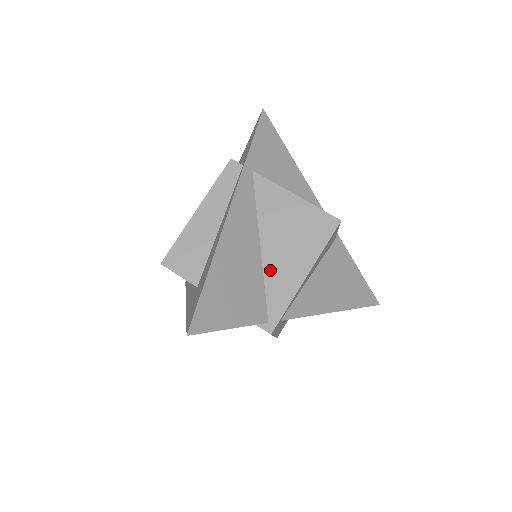
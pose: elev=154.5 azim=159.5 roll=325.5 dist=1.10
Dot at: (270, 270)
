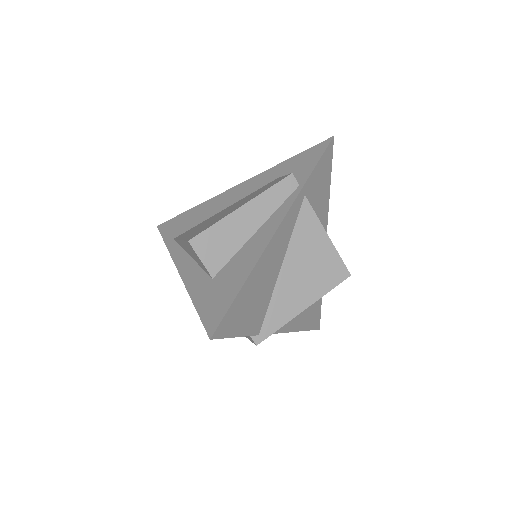
Dot at: (280, 291)
